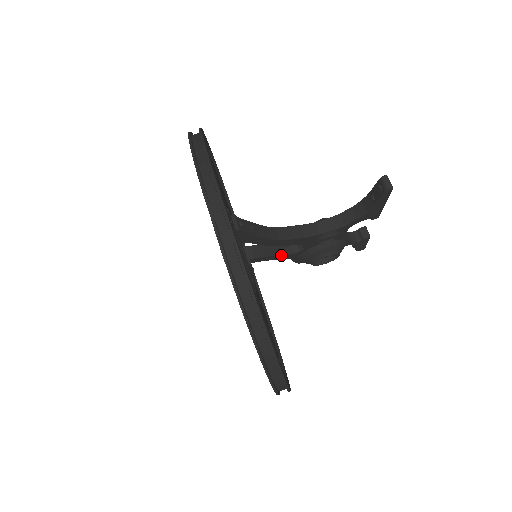
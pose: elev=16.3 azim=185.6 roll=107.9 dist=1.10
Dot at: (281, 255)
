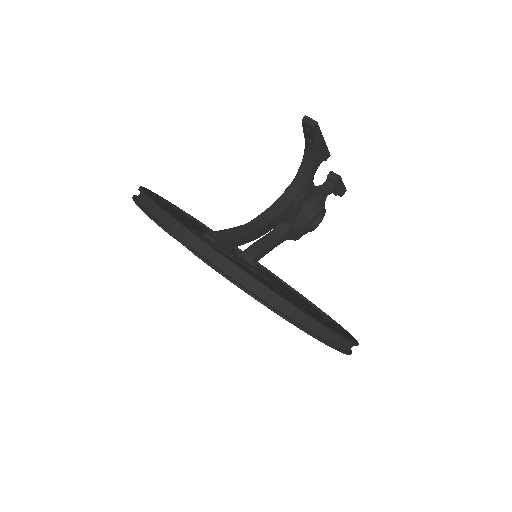
Dot at: (275, 241)
